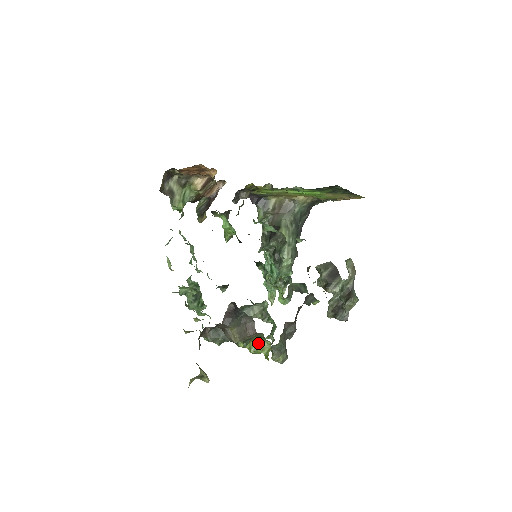
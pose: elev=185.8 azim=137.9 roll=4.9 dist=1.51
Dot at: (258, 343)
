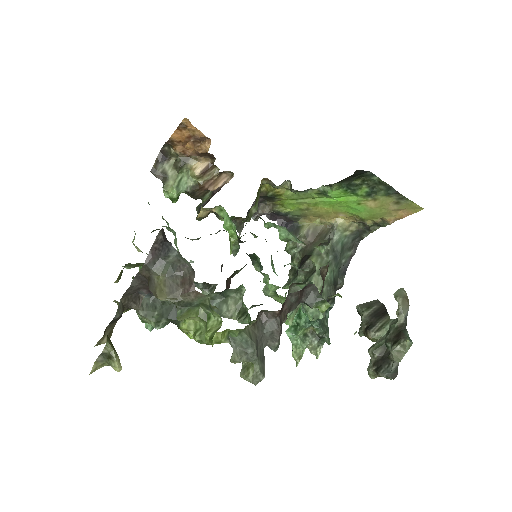
Dot at: (205, 321)
